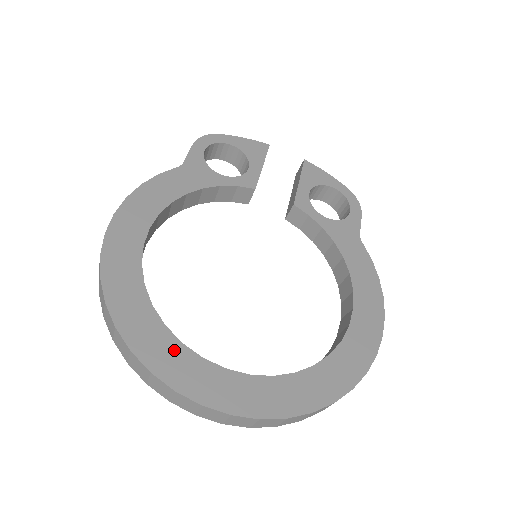
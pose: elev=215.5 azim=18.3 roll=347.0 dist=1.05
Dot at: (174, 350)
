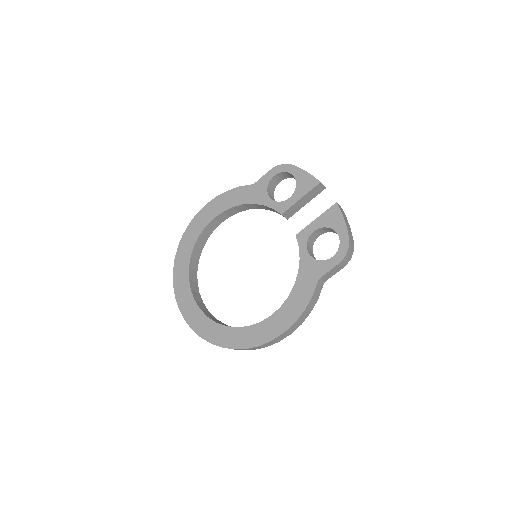
Dot at: (185, 281)
